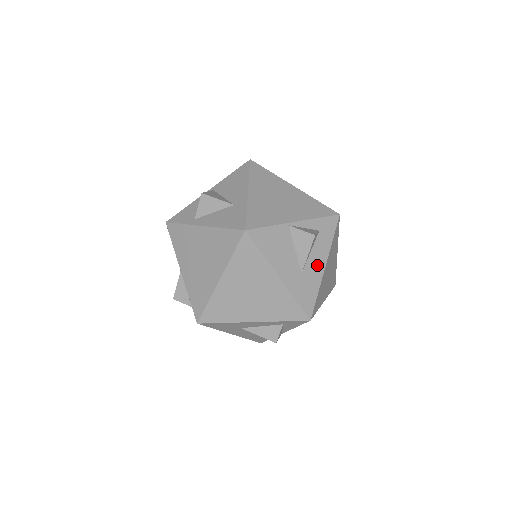
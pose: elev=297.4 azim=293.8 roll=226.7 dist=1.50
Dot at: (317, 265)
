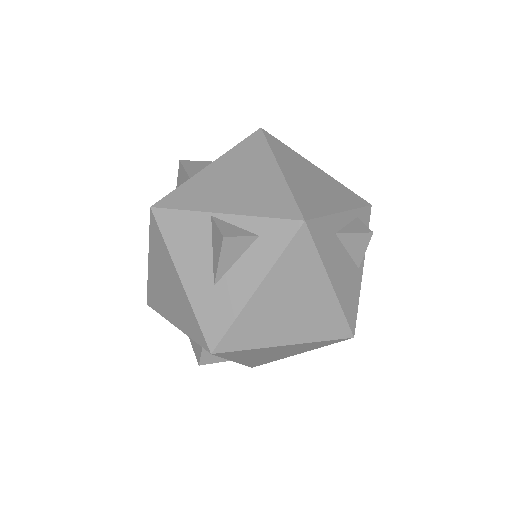
Dot at: (242, 283)
